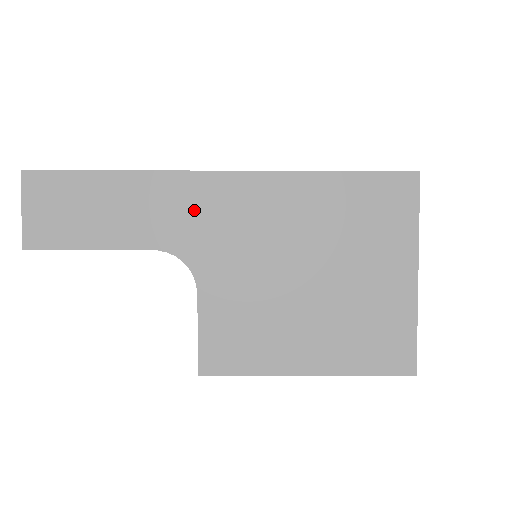
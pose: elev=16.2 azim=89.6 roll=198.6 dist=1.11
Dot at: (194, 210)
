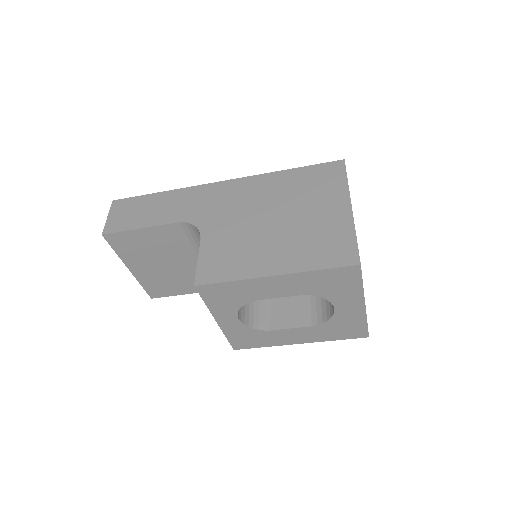
Dot at: (204, 200)
